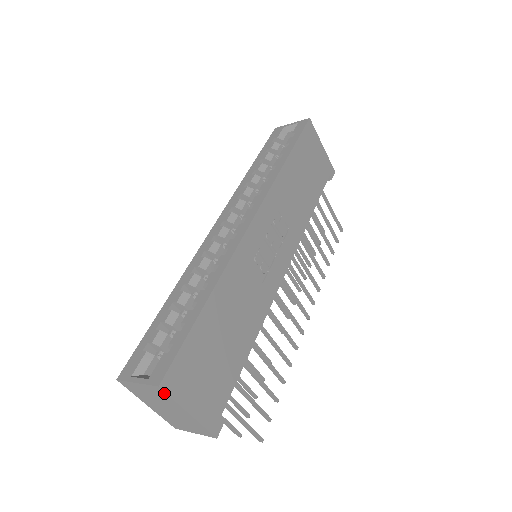
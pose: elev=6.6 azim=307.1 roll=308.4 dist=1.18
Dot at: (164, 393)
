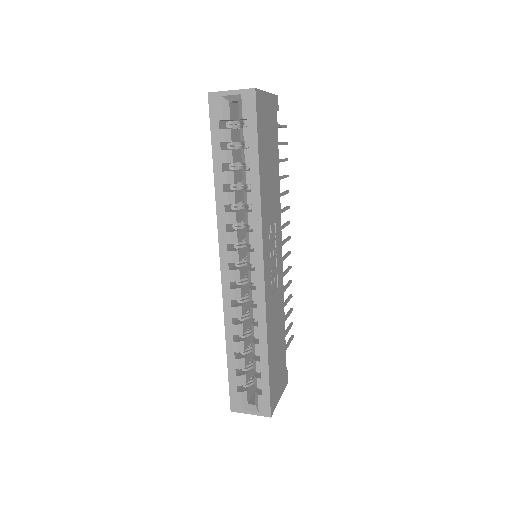
Dot at: occluded
